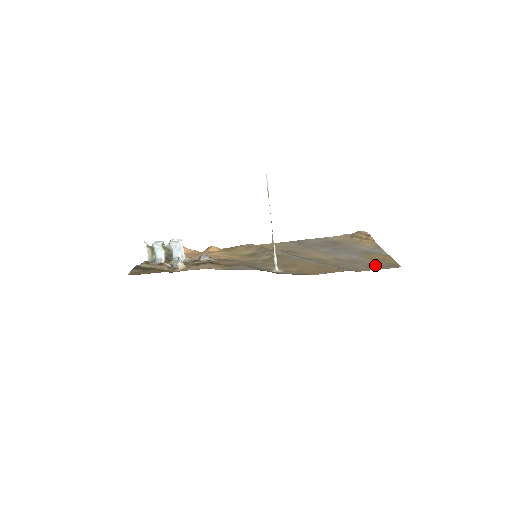
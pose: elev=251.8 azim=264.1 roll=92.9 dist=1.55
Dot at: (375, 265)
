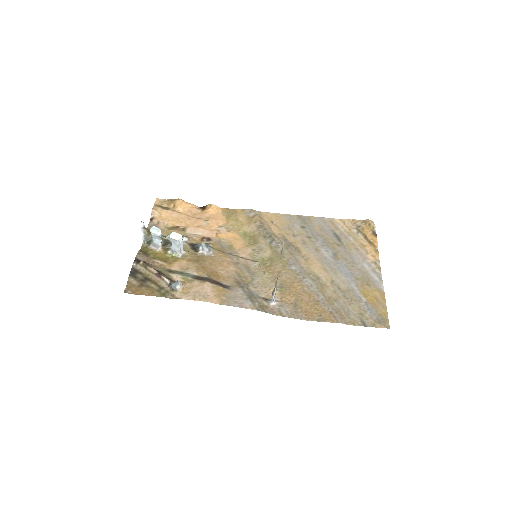
Dot at: (367, 314)
